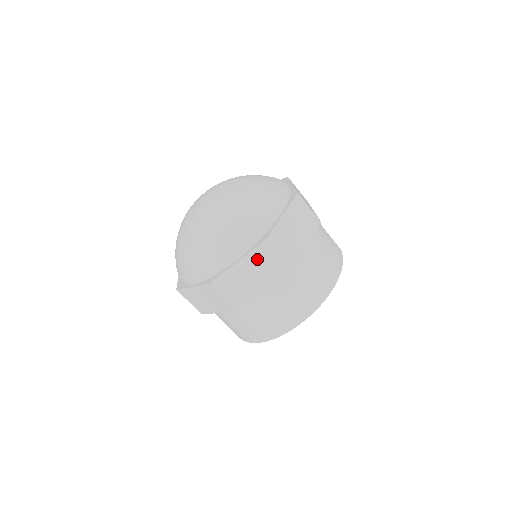
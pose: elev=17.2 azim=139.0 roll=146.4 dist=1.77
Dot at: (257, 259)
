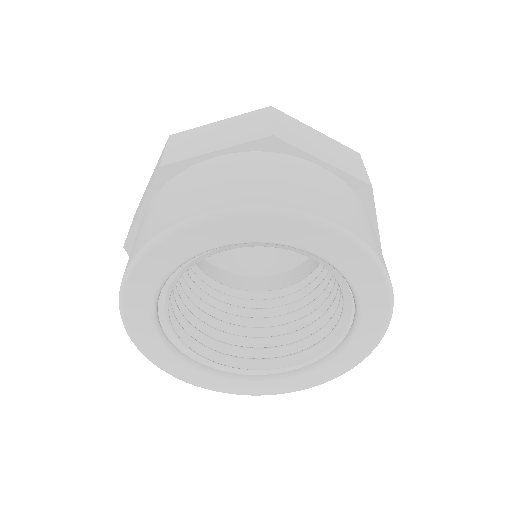
Dot at: (340, 149)
